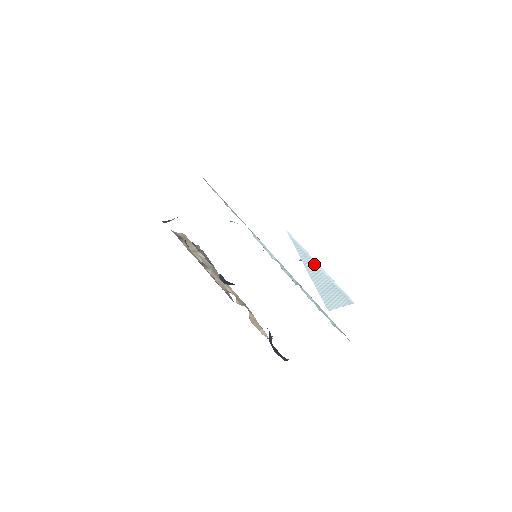
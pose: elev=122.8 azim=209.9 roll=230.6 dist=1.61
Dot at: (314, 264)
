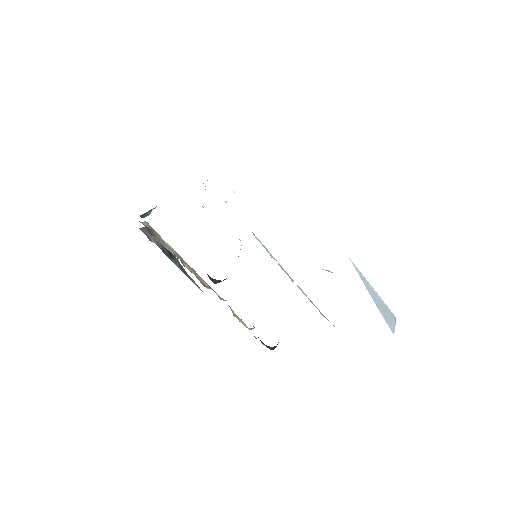
Dot at: (371, 288)
